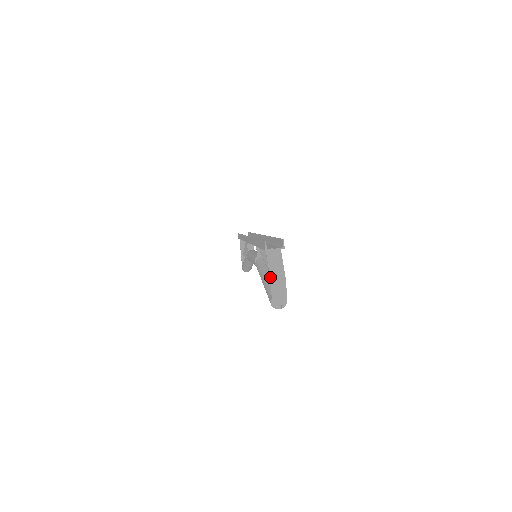
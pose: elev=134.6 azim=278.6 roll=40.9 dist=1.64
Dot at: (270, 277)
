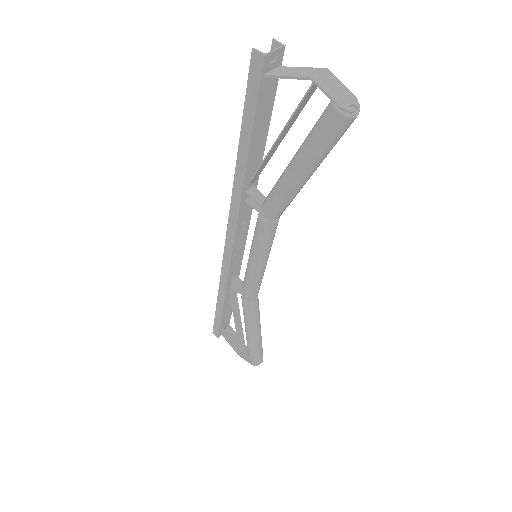
Dot at: (303, 77)
